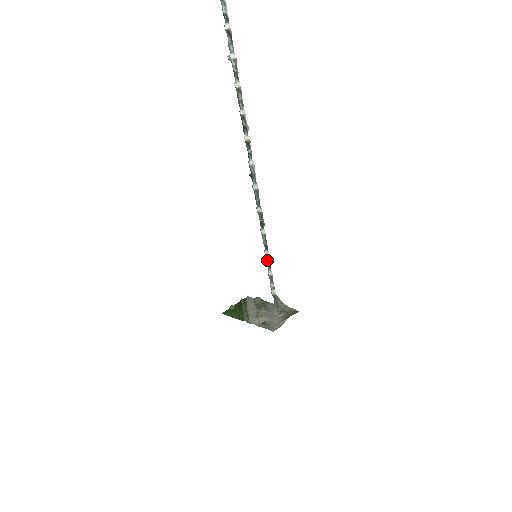
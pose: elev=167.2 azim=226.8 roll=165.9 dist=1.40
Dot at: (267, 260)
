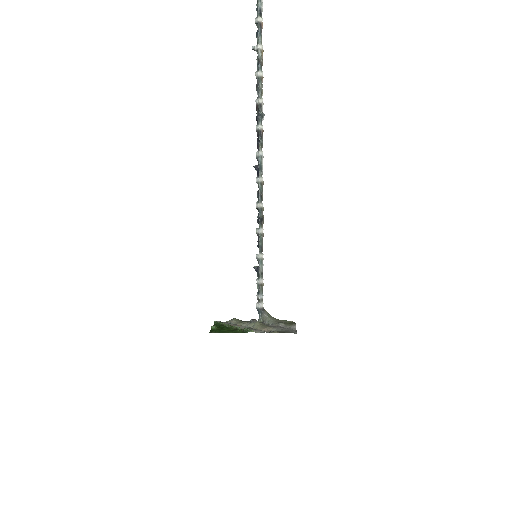
Dot at: (260, 265)
